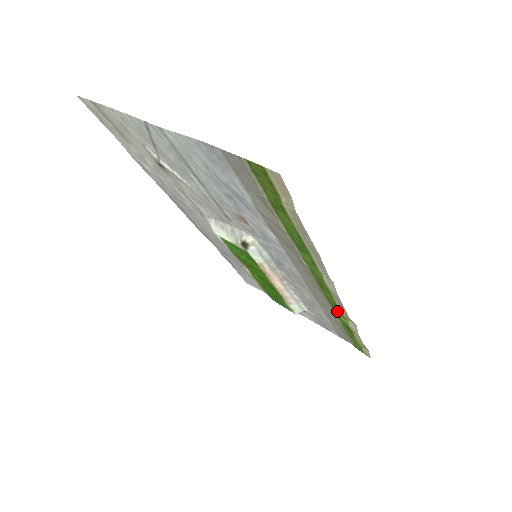
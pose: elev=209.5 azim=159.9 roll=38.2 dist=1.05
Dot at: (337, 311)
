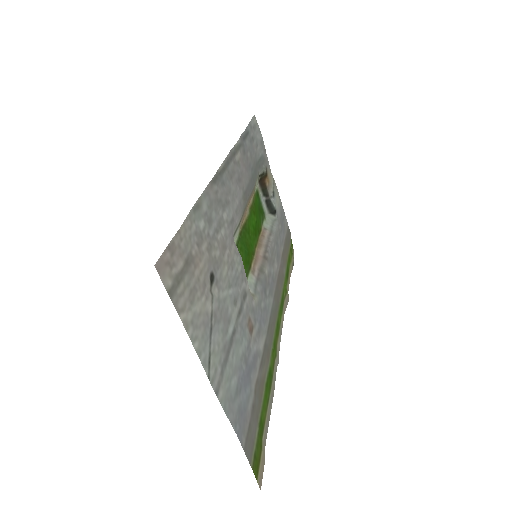
Dot at: (284, 295)
